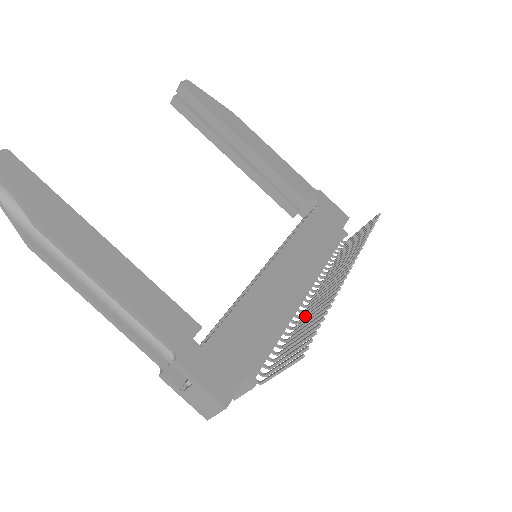
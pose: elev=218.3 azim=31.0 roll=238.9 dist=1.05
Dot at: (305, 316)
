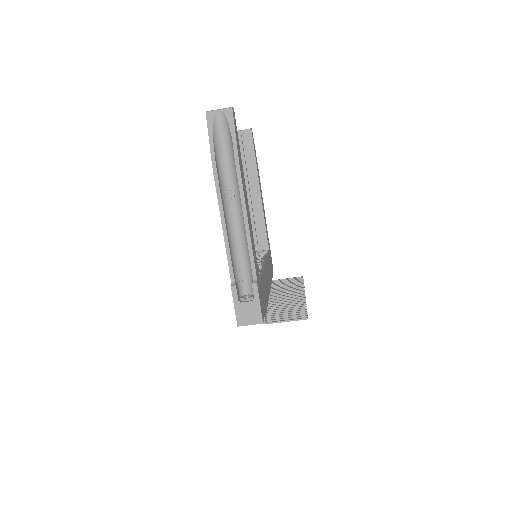
Dot at: (276, 304)
